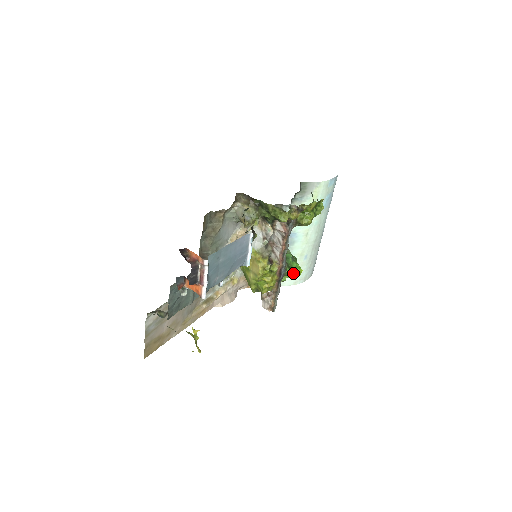
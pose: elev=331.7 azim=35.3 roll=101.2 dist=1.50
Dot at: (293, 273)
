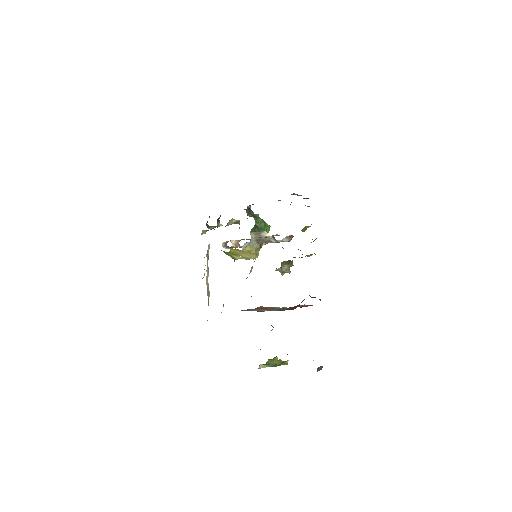
Dot at: occluded
